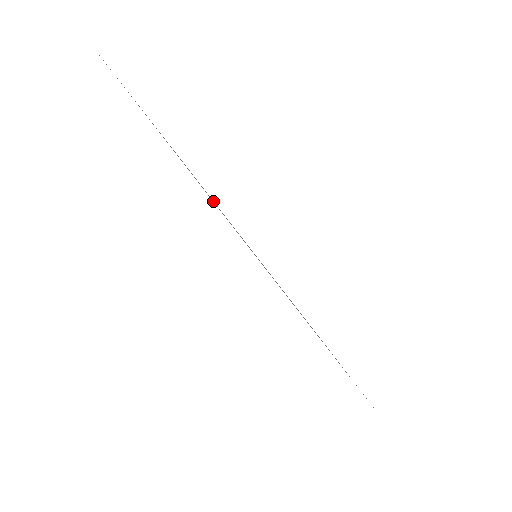
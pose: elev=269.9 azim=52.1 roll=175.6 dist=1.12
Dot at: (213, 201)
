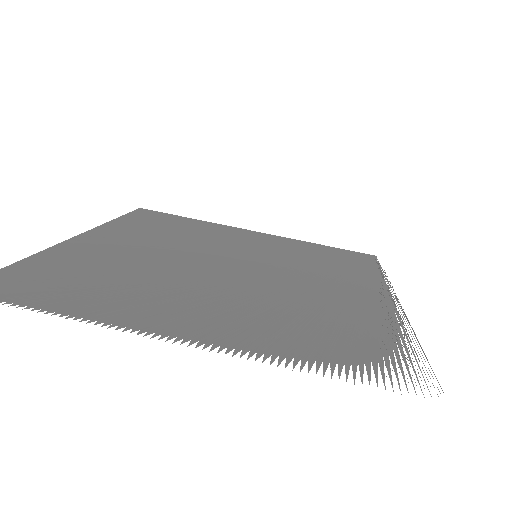
Dot at: (177, 265)
